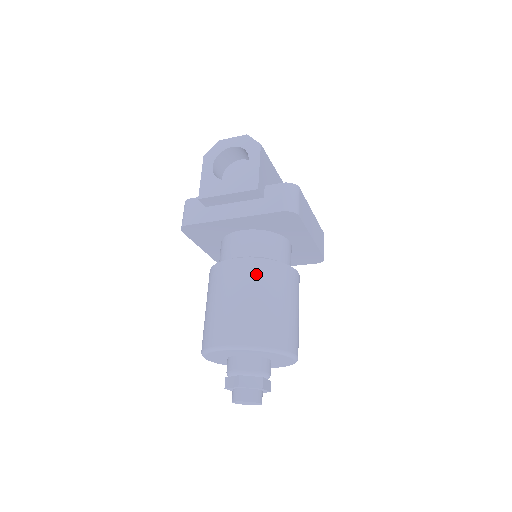
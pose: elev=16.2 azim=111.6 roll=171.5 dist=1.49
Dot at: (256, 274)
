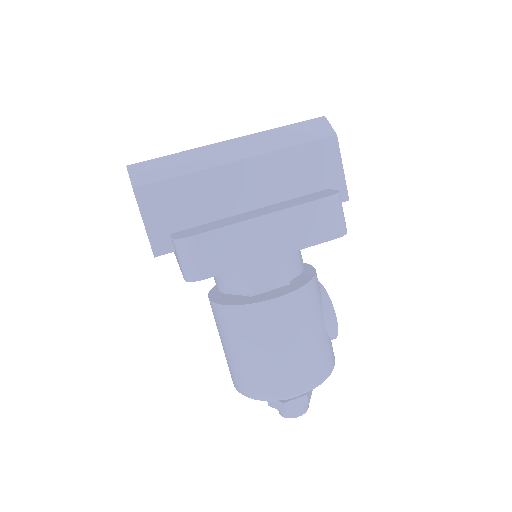
Dot at: (223, 323)
